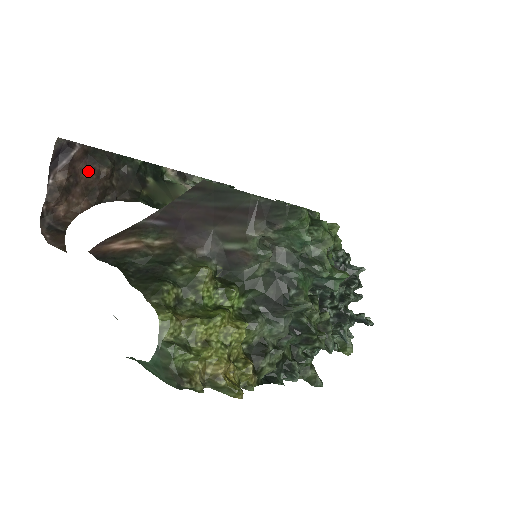
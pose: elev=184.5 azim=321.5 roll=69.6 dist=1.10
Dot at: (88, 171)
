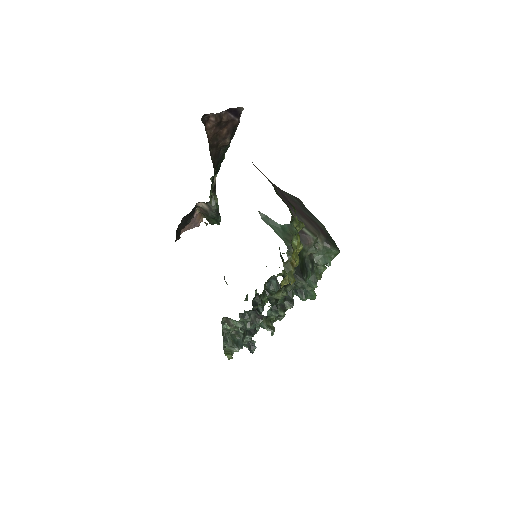
Dot at: (227, 131)
